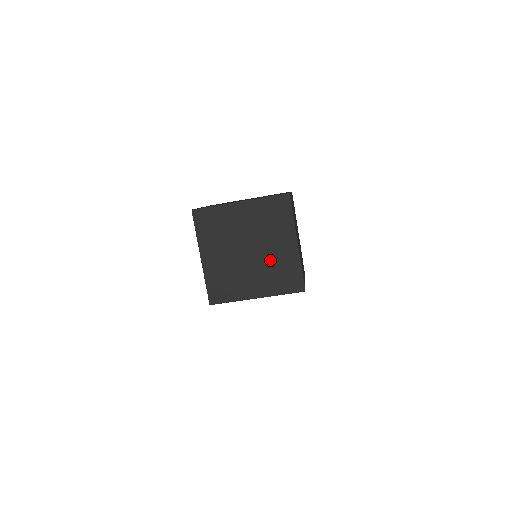
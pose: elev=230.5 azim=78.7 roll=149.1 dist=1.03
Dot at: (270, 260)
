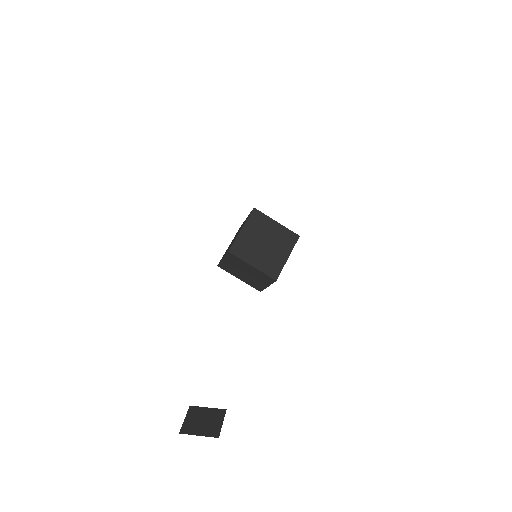
Dot at: (271, 255)
